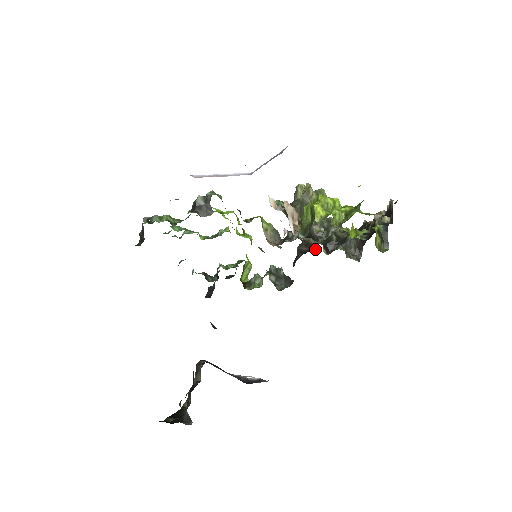
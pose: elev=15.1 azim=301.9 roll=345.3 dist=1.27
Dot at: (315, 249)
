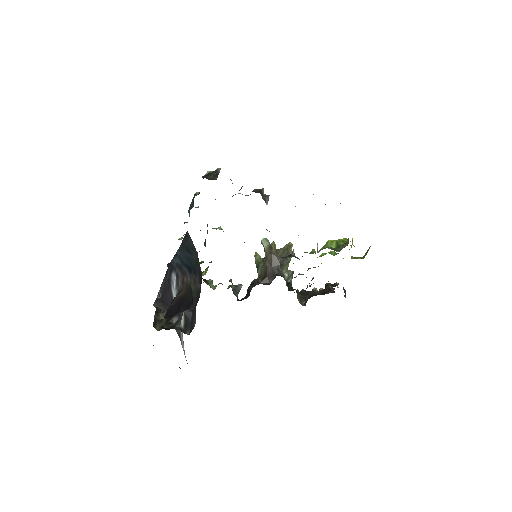
Dot at: occluded
